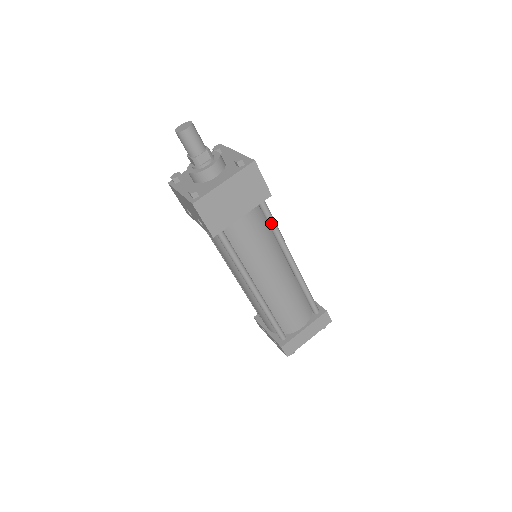
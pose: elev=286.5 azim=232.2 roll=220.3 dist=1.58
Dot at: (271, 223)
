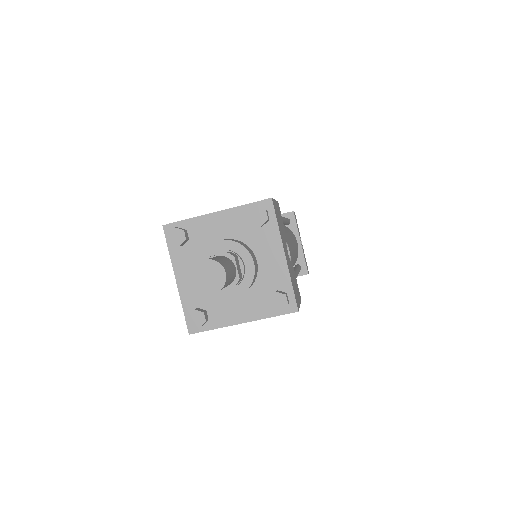
Dot at: occluded
